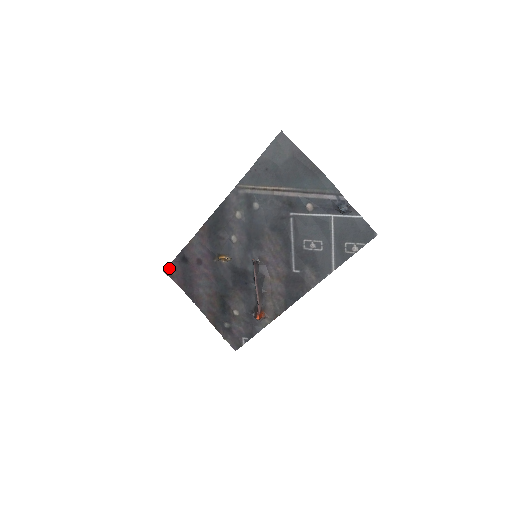
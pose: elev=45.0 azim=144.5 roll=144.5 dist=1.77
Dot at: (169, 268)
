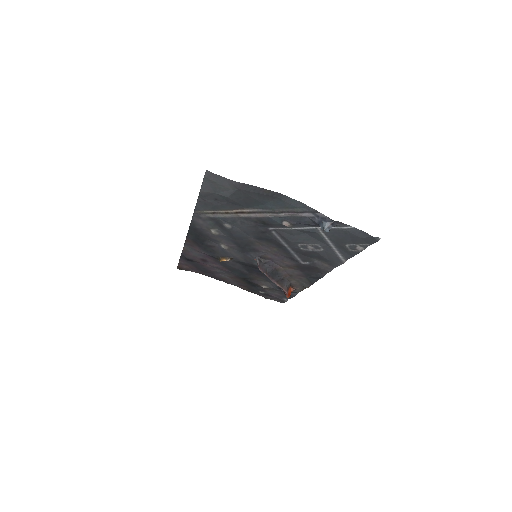
Dot at: (180, 265)
